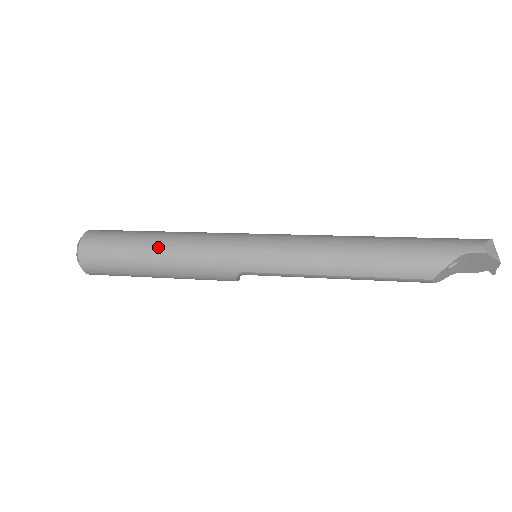
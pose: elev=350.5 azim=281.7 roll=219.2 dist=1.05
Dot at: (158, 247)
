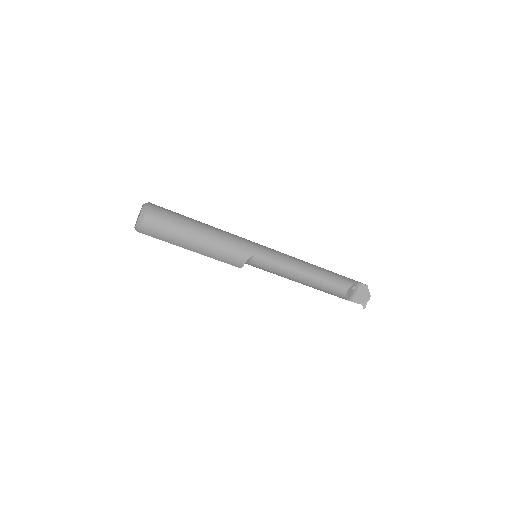
Dot at: (205, 224)
